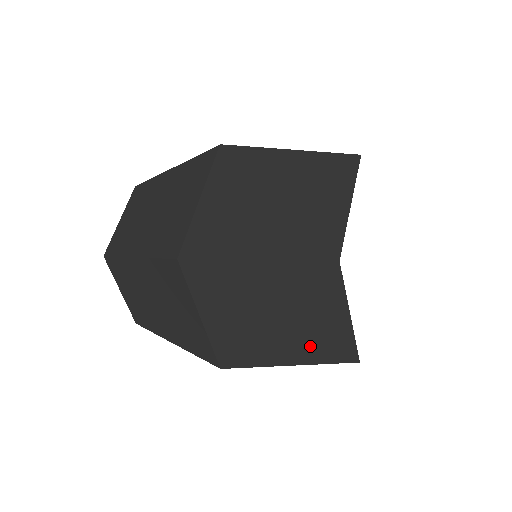
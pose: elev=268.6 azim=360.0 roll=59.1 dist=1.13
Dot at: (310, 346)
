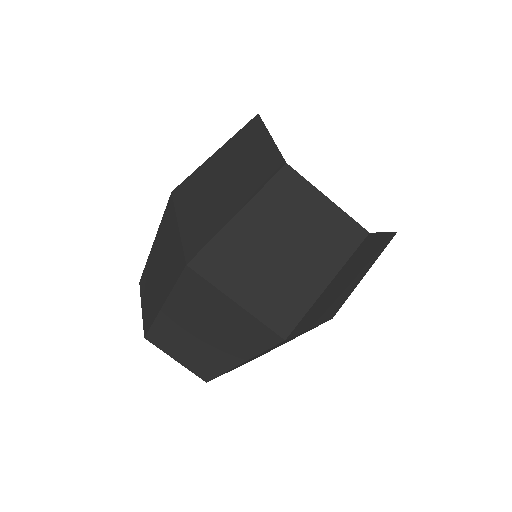
Dot at: (371, 260)
